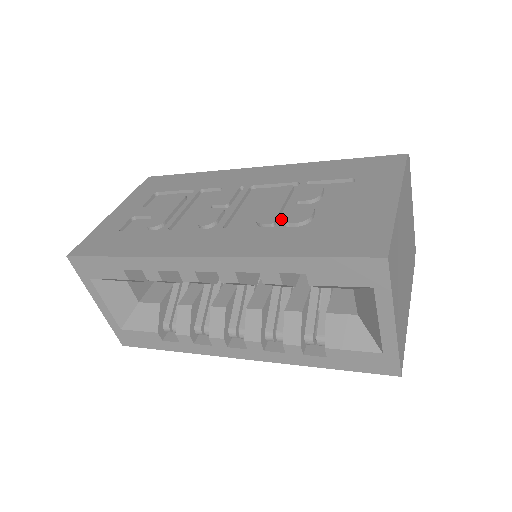
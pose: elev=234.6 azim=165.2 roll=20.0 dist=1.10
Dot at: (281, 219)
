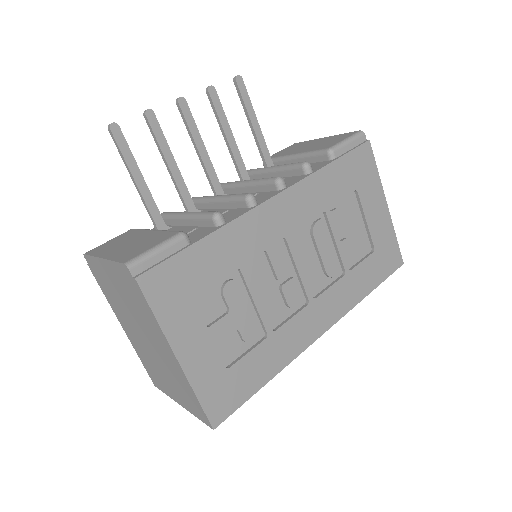
Dot at: (343, 265)
